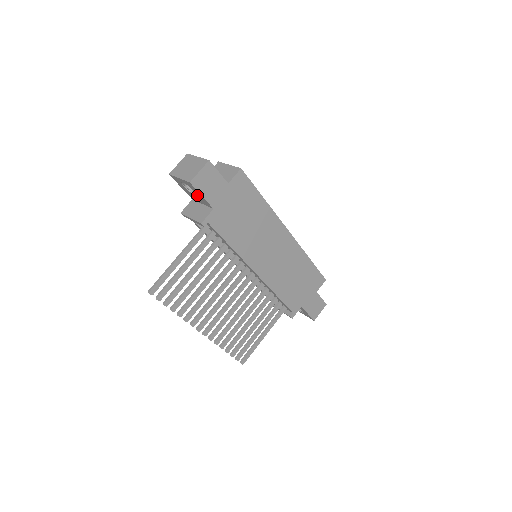
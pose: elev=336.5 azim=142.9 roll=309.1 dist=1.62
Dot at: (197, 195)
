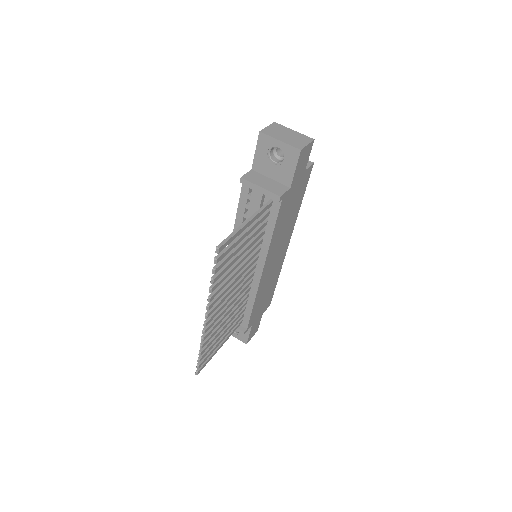
Dot at: (283, 167)
